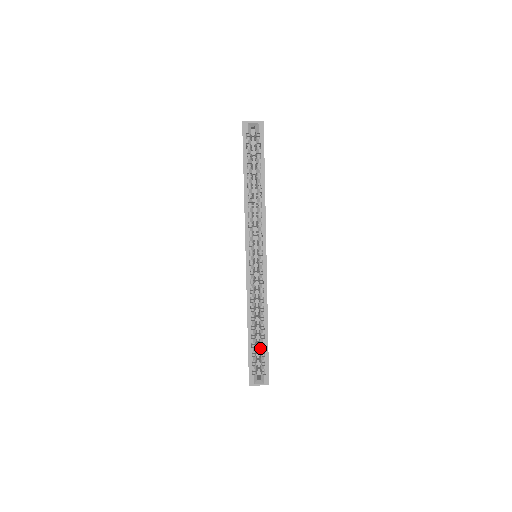
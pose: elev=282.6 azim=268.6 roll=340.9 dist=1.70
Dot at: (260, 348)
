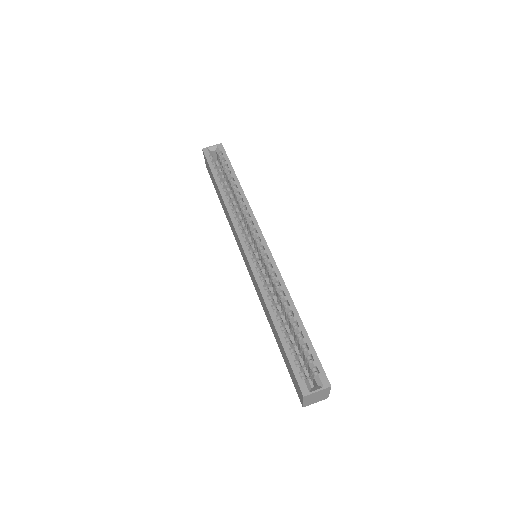
Dot at: (298, 343)
